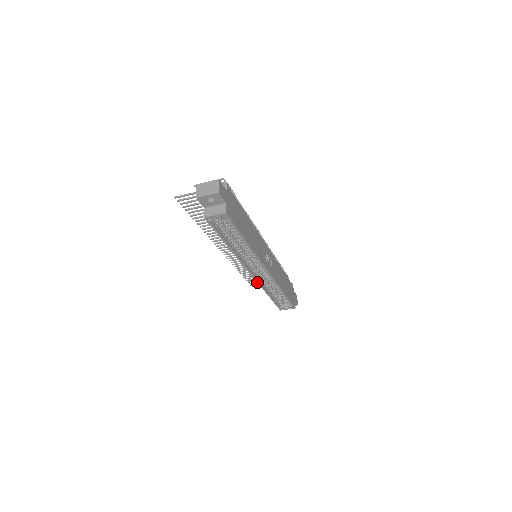
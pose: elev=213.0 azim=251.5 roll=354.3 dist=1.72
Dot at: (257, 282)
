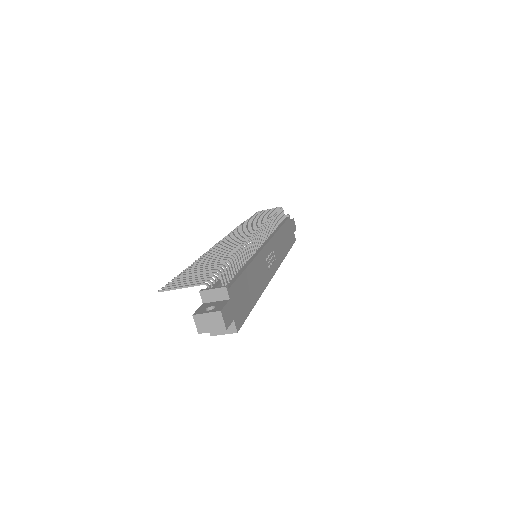
Dot at: occluded
